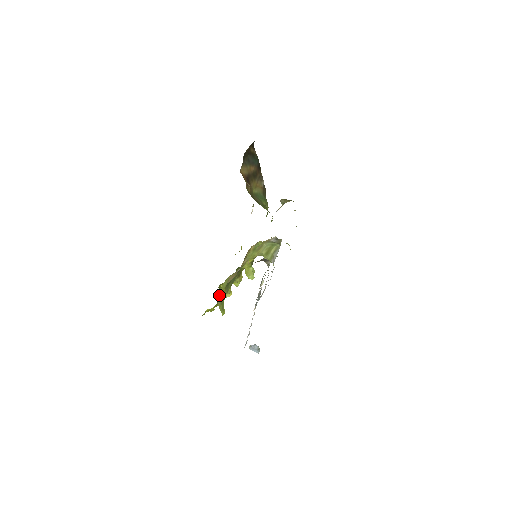
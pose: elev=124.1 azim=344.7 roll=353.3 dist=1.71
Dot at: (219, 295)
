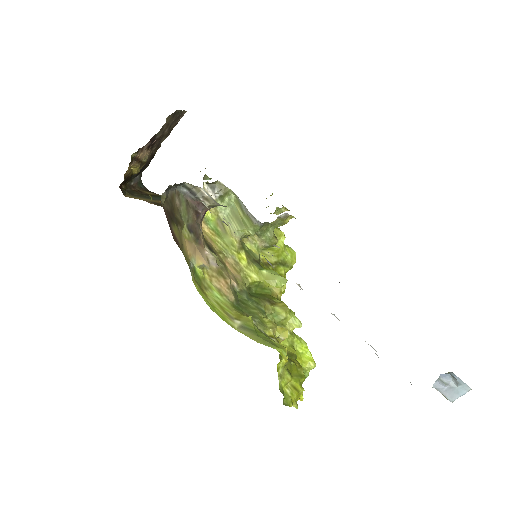
Dot at: (222, 316)
